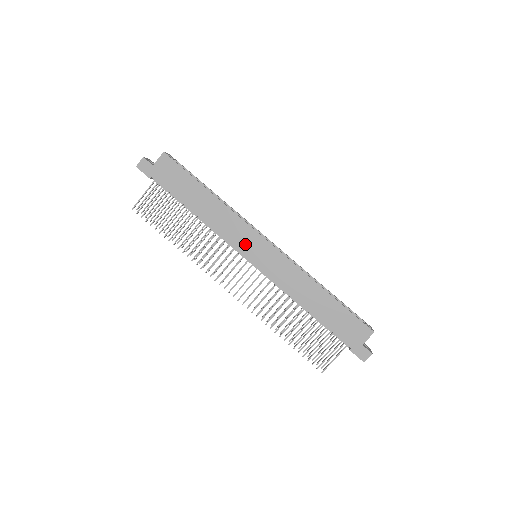
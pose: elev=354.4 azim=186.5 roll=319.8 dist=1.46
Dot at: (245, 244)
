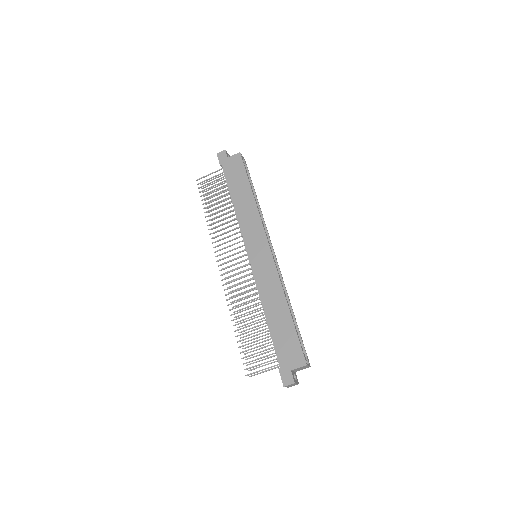
Dot at: (252, 240)
